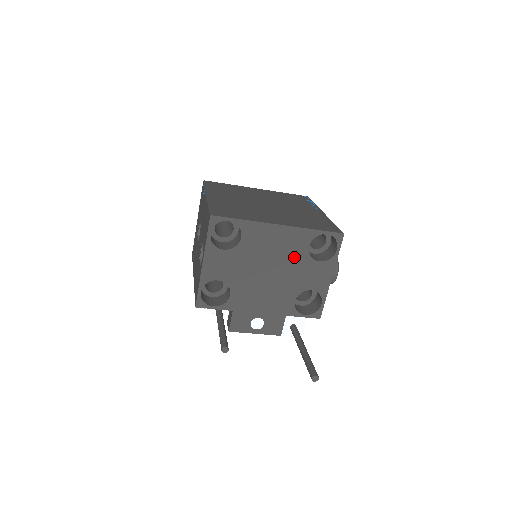
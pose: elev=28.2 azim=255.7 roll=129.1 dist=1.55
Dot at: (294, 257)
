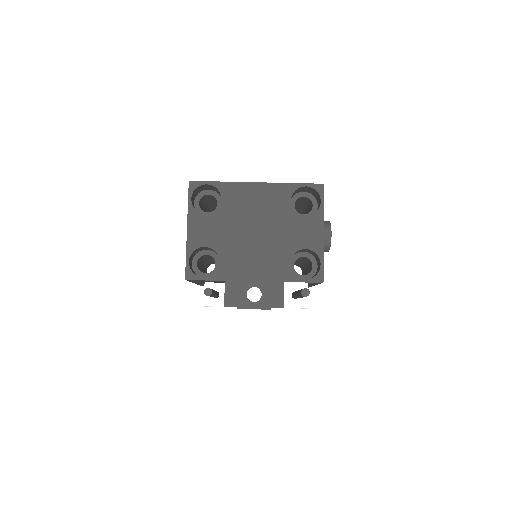
Dot at: (278, 214)
